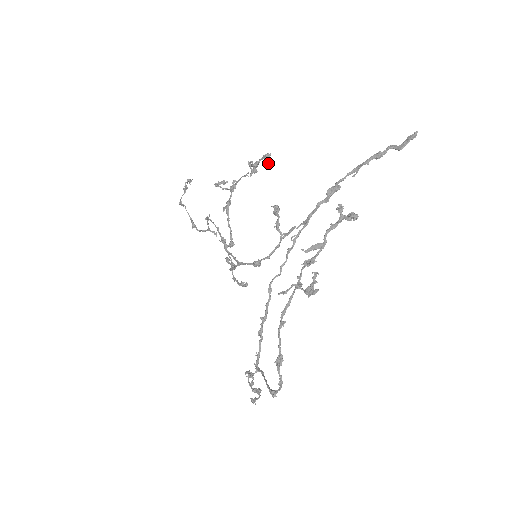
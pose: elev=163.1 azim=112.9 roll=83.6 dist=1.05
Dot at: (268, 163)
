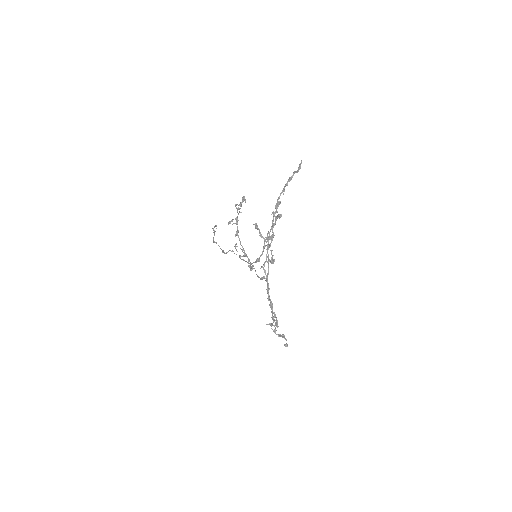
Dot at: (245, 202)
